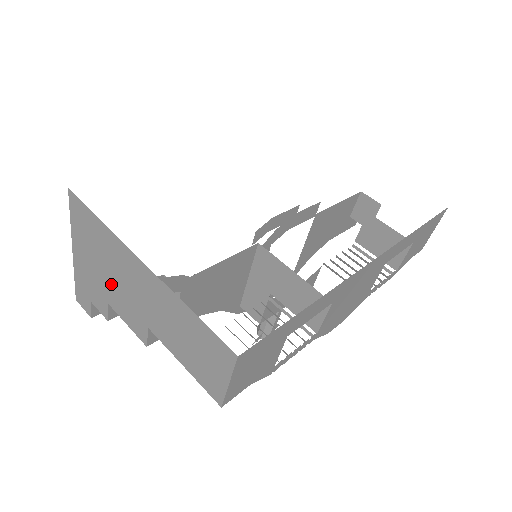
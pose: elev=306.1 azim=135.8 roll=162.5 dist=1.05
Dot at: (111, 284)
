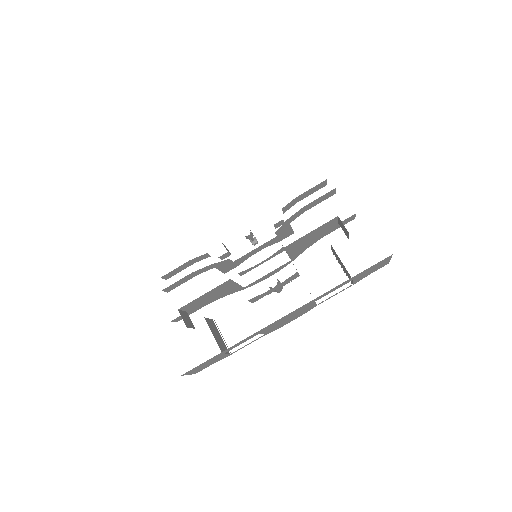
Dot at: occluded
